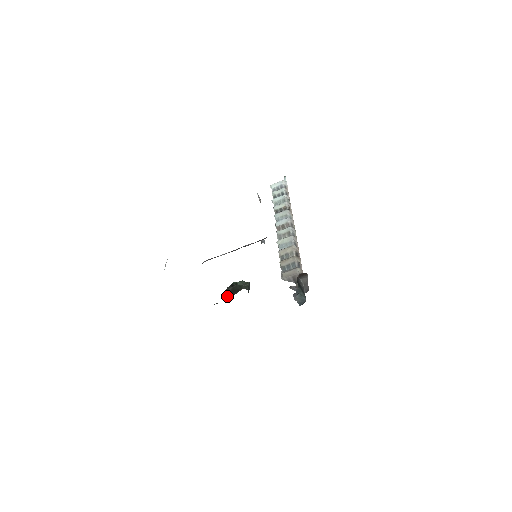
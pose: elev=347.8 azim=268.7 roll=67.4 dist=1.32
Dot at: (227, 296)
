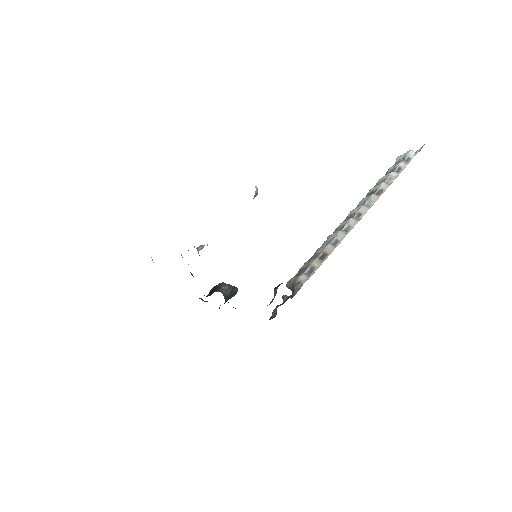
Dot at: (207, 296)
